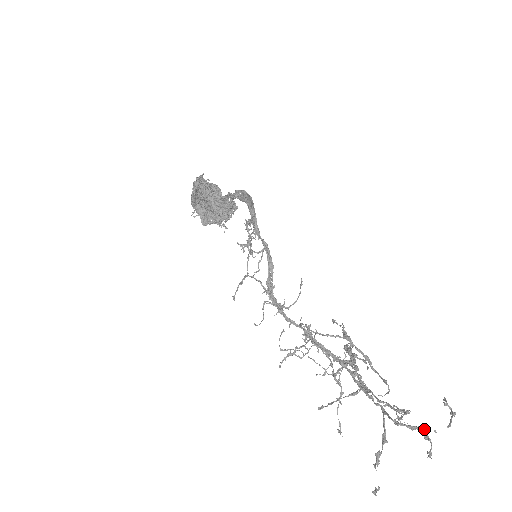
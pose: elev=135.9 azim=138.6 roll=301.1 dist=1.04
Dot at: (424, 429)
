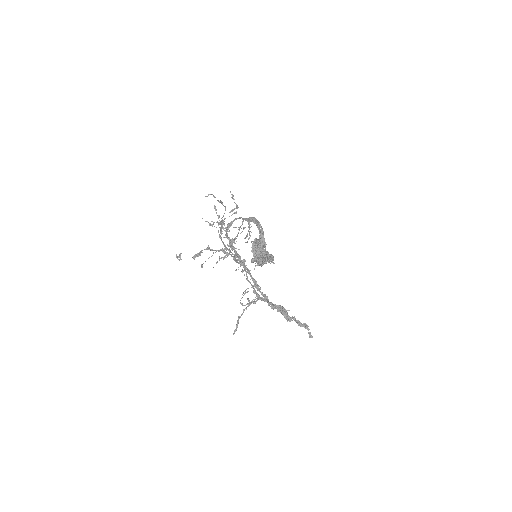
Dot at: (223, 223)
